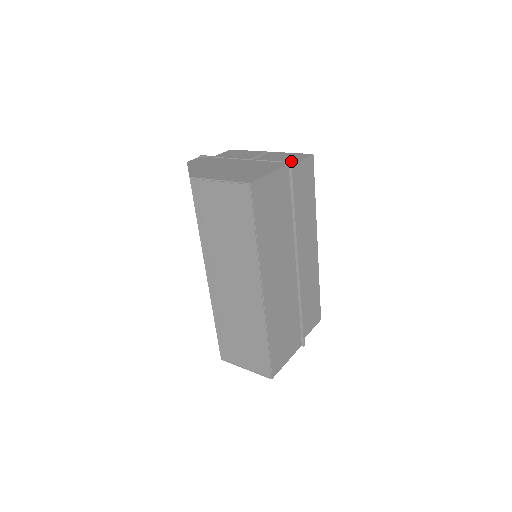
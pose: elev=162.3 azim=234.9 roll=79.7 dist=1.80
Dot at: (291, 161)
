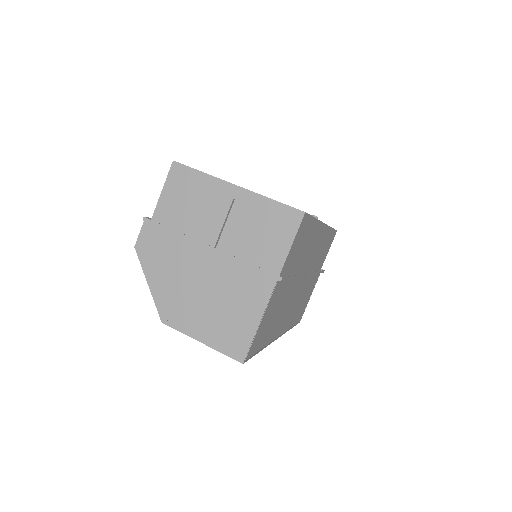
Dot at: (280, 278)
